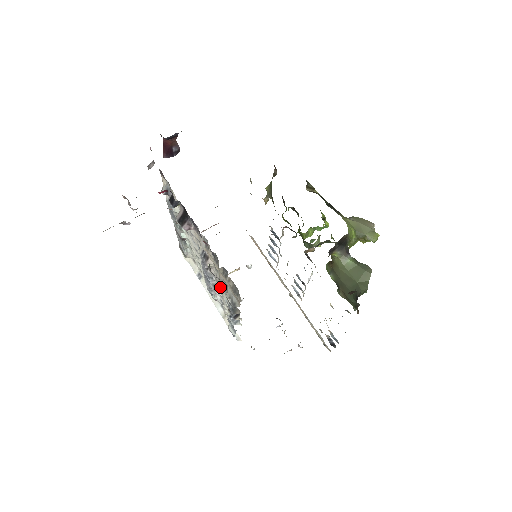
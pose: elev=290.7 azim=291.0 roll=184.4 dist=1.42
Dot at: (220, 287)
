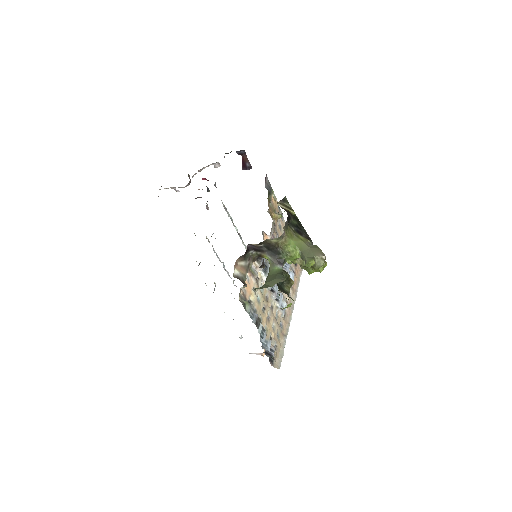
Dot at: occluded
